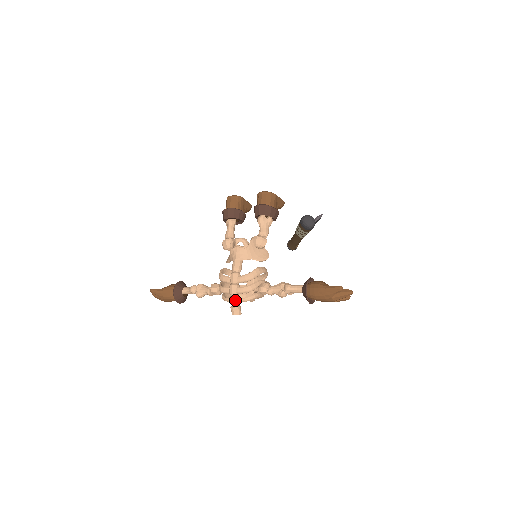
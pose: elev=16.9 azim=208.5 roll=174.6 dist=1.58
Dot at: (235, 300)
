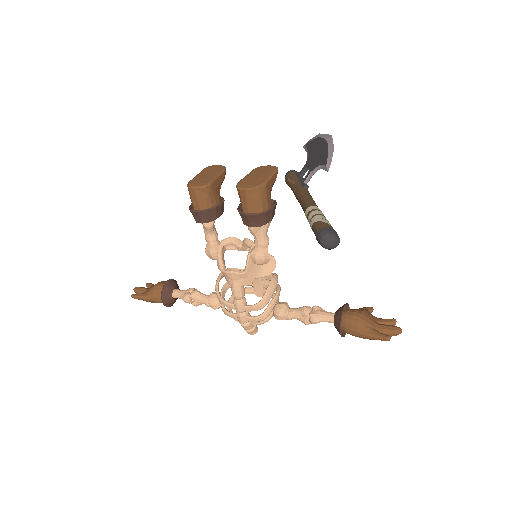
Dot at: (248, 327)
